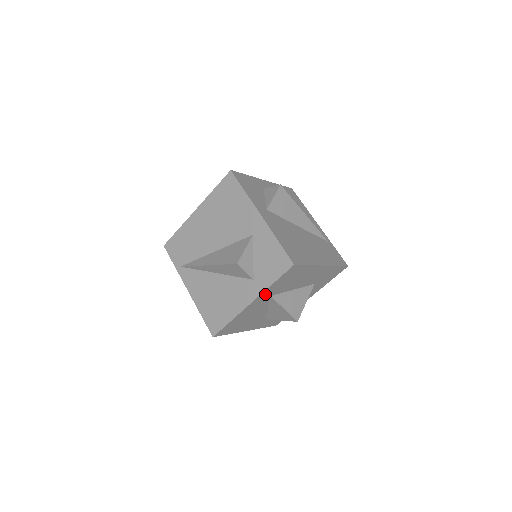
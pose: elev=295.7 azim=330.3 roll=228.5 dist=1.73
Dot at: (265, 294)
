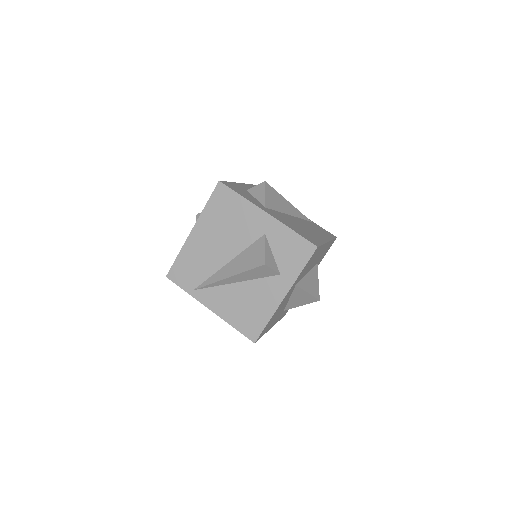
Dot at: (294, 284)
